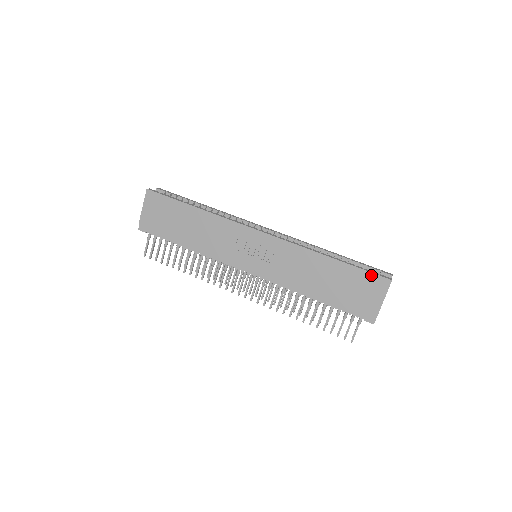
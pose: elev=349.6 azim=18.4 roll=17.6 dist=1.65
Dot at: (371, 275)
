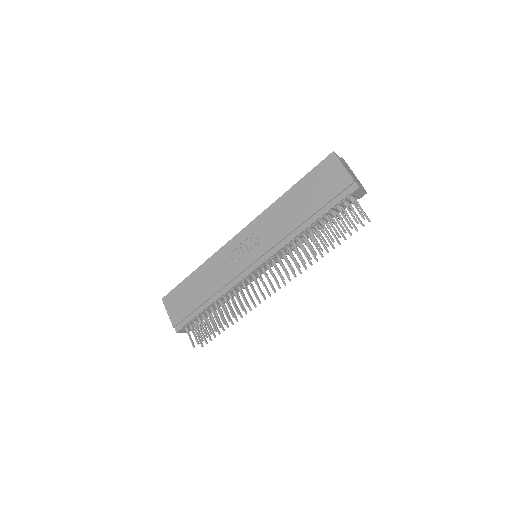
Dot at: (319, 166)
